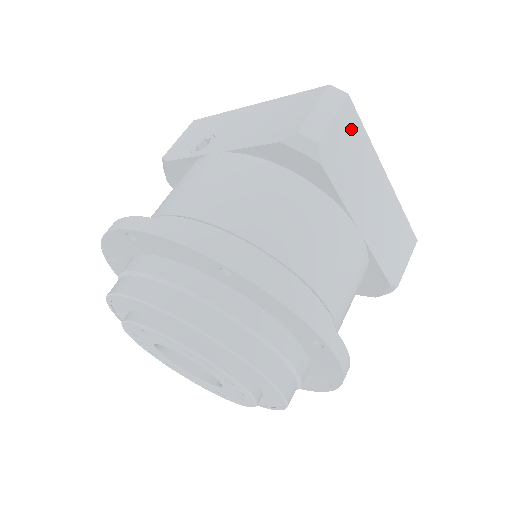
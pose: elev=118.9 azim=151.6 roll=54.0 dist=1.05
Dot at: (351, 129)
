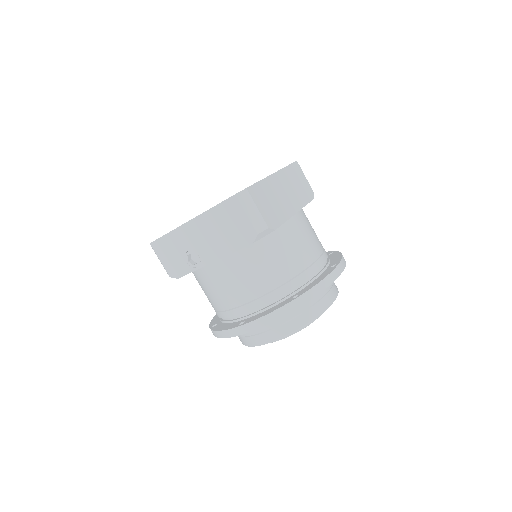
Dot at: (260, 195)
